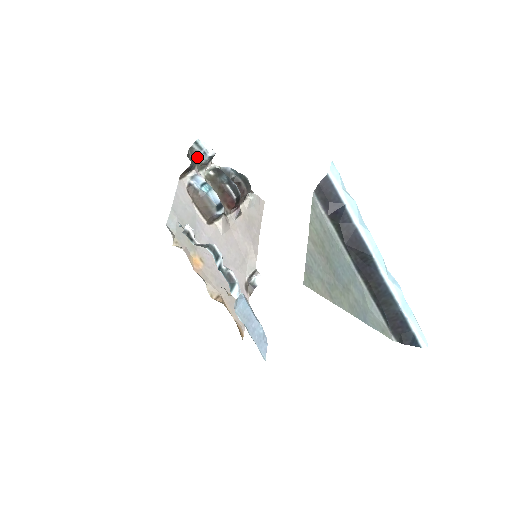
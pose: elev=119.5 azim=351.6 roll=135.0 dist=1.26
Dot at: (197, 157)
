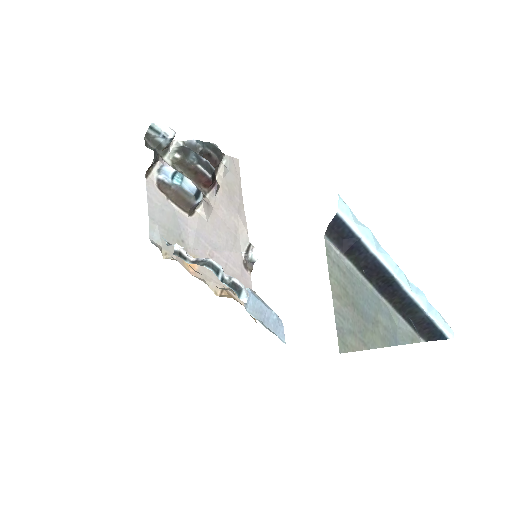
Dot at: (156, 143)
